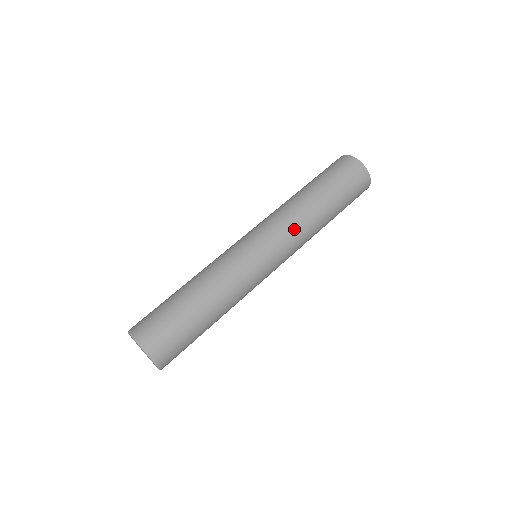
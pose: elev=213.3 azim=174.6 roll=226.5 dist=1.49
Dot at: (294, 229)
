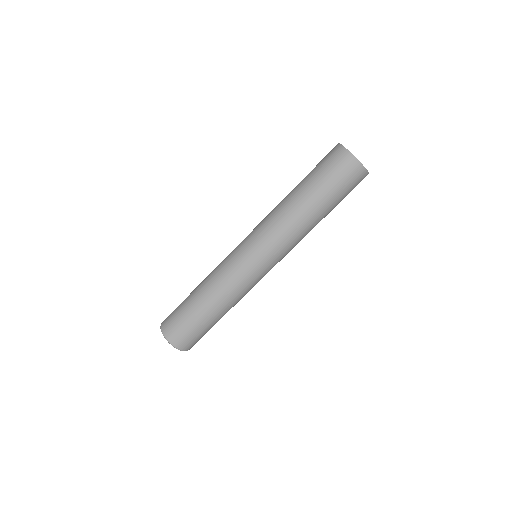
Dot at: (281, 234)
